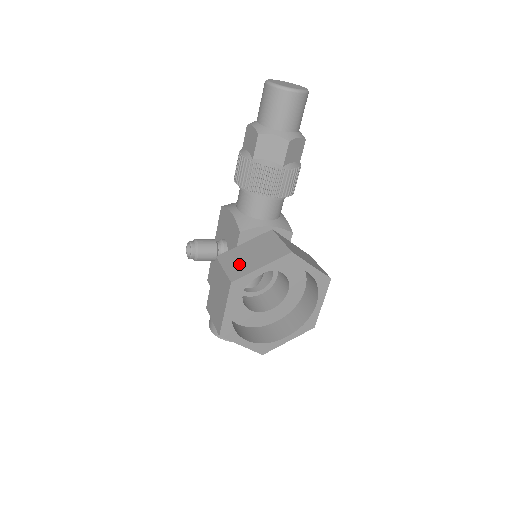
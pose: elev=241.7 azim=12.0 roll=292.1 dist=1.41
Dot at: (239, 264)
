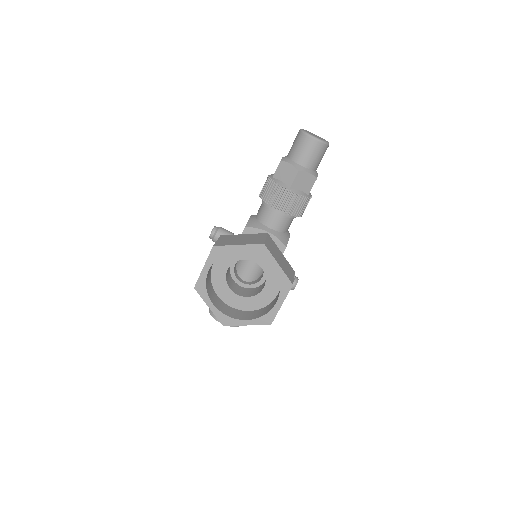
Dot at: (228, 241)
